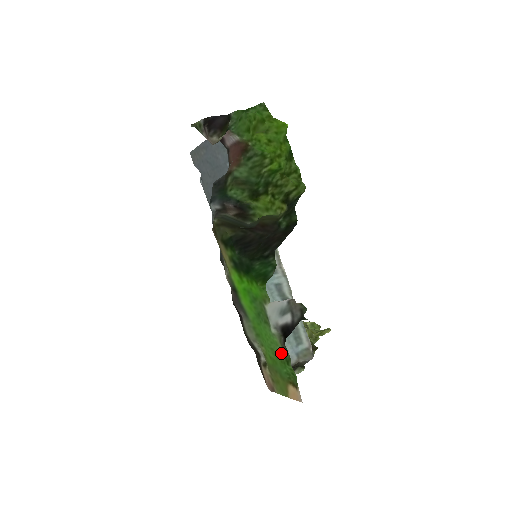
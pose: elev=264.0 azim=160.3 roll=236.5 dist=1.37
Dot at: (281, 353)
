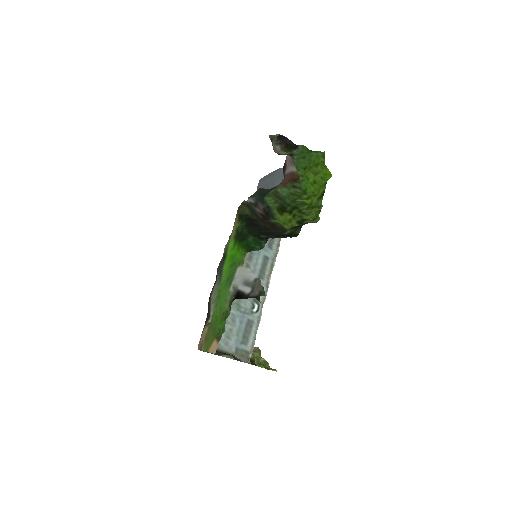
Dot at: (225, 310)
